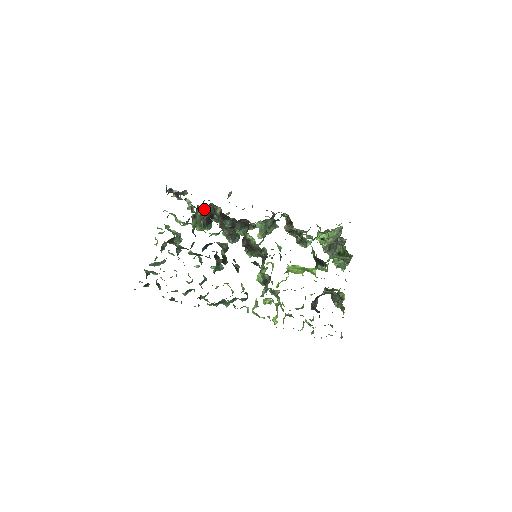
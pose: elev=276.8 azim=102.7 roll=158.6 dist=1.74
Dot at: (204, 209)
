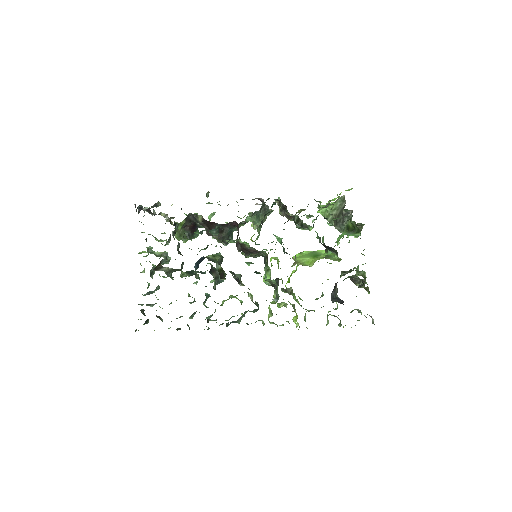
Dot at: (183, 221)
